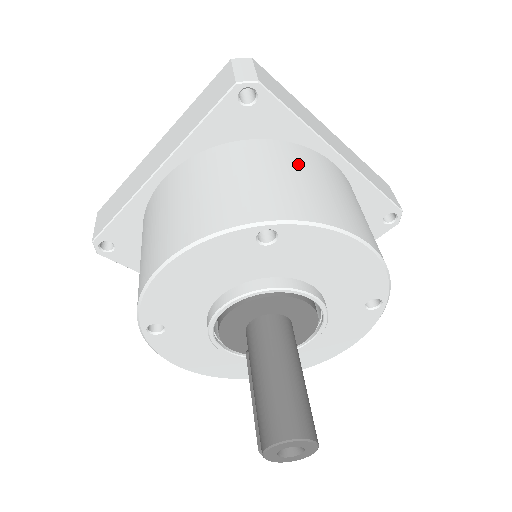
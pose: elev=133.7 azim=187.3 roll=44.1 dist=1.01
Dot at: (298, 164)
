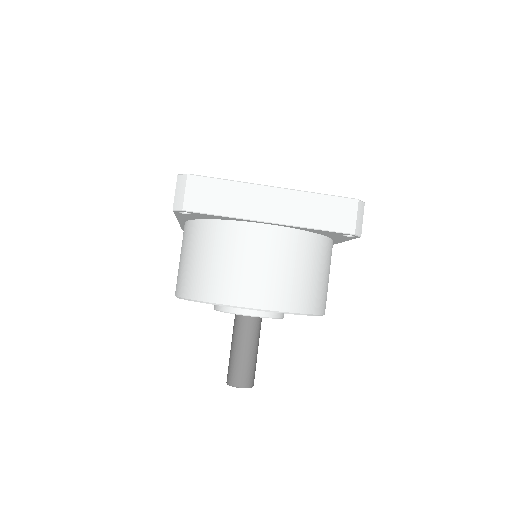
Dot at: (227, 246)
